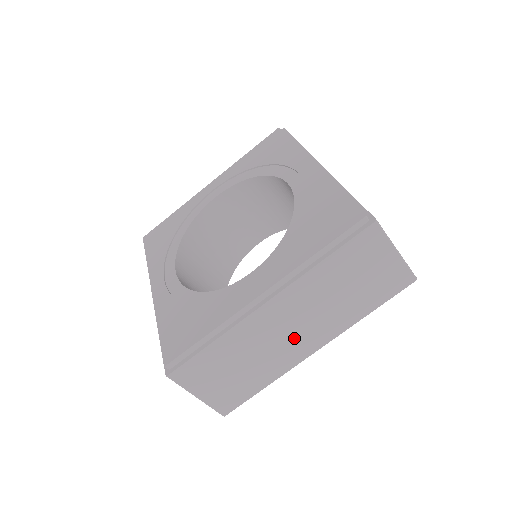
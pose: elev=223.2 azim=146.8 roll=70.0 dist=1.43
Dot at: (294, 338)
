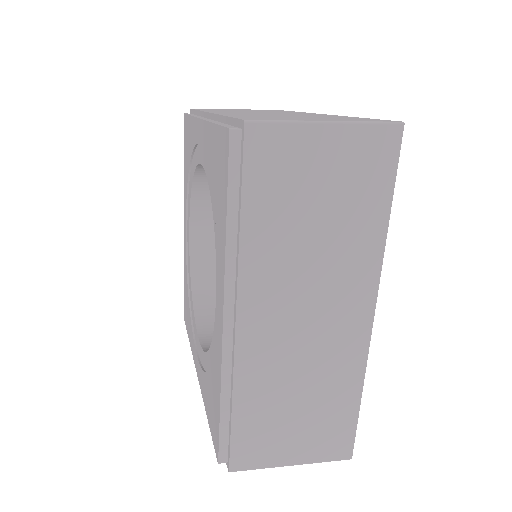
Dot at: occluded
